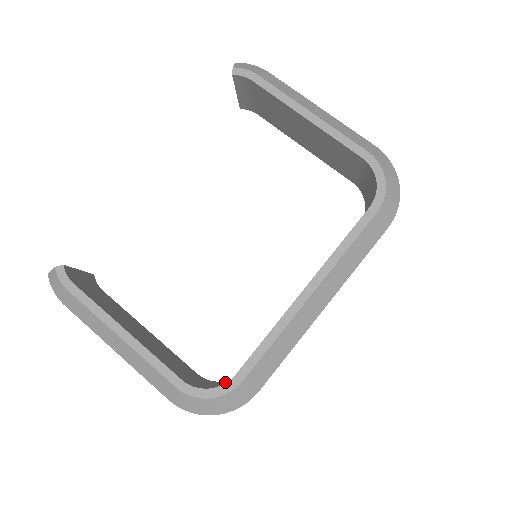
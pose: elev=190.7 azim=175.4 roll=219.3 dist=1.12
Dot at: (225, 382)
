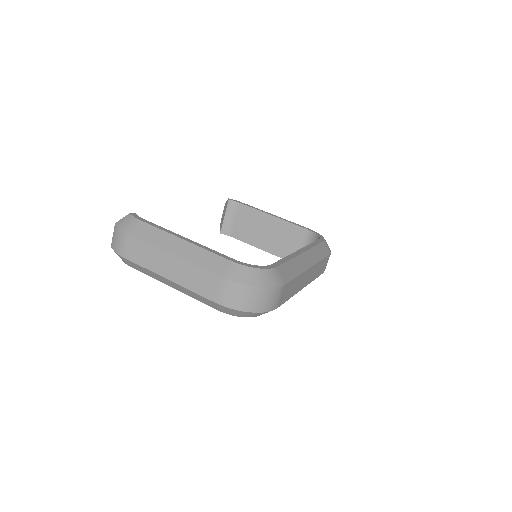
Dot at: occluded
